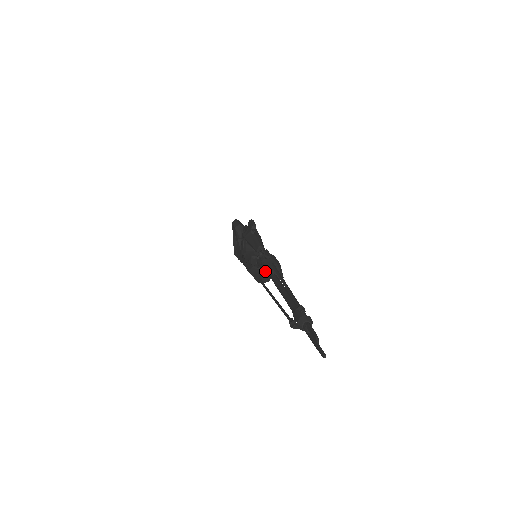
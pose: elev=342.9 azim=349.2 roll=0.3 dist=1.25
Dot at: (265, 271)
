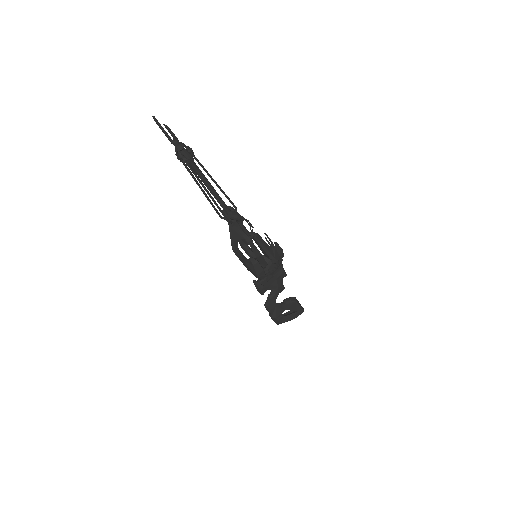
Dot at: occluded
